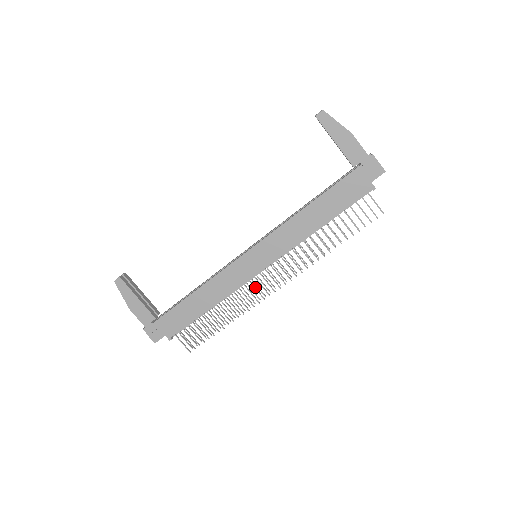
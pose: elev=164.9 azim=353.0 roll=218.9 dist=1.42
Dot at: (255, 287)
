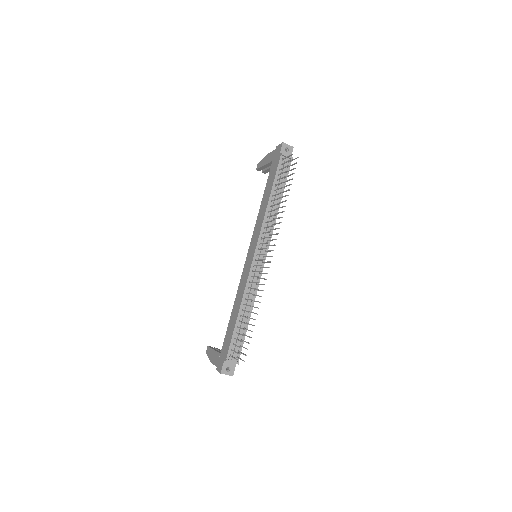
Dot at: (256, 271)
